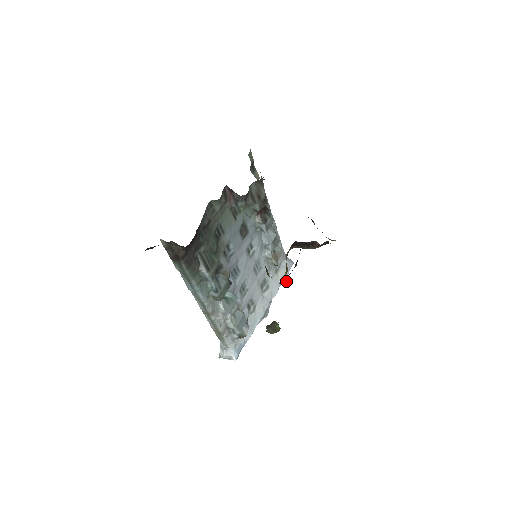
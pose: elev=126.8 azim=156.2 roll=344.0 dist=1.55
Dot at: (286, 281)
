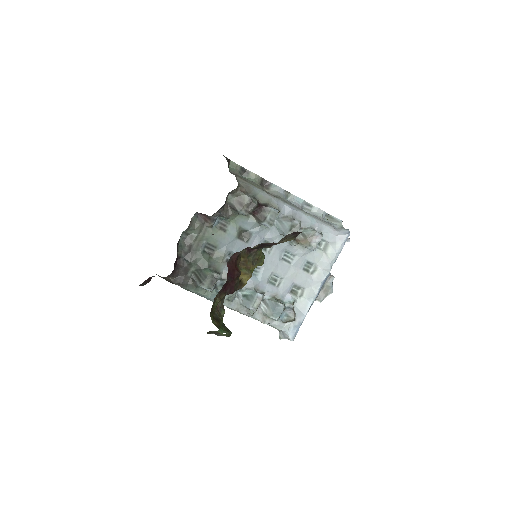
Dot at: (222, 293)
